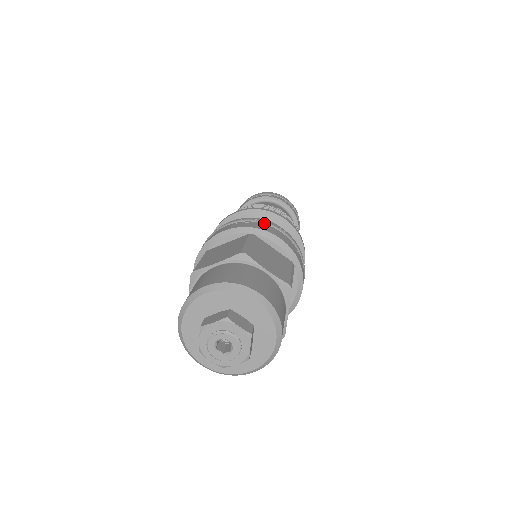
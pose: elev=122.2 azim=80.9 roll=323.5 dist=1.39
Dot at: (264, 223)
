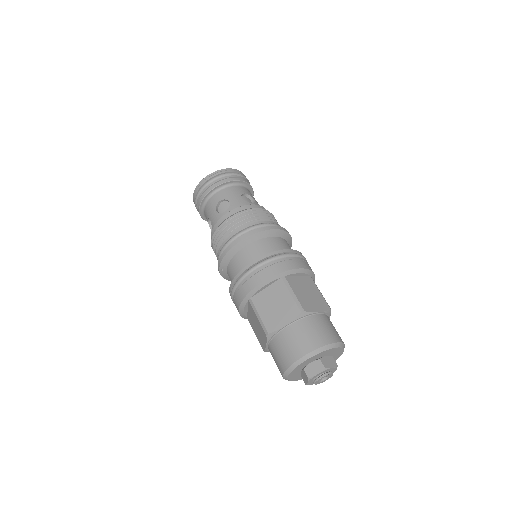
Dot at: (281, 257)
